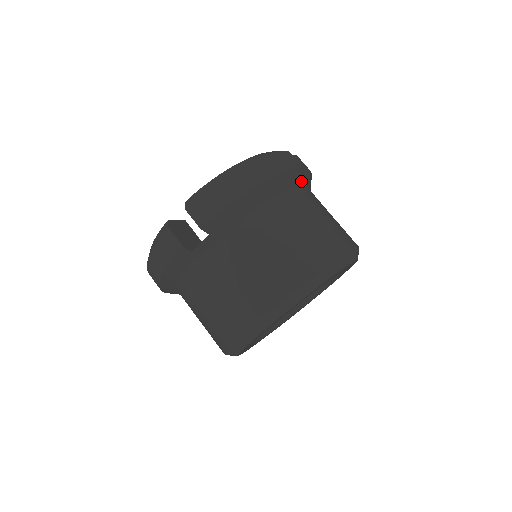
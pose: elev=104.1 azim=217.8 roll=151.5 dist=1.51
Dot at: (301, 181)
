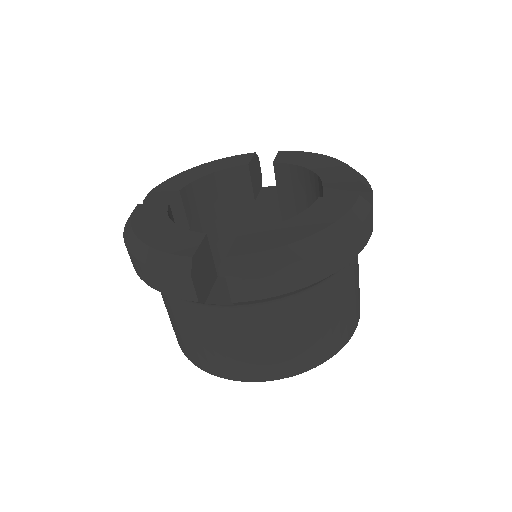
Dot at: occluded
